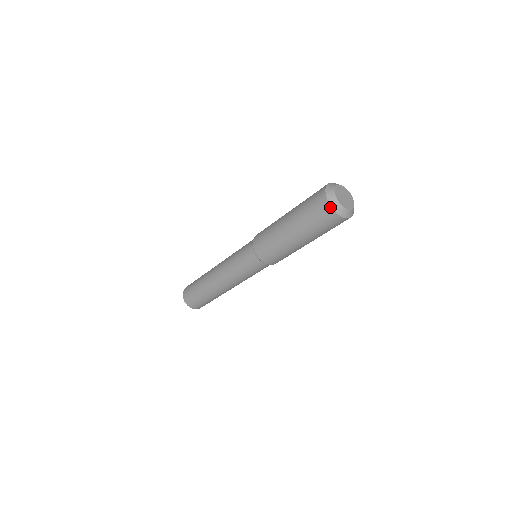
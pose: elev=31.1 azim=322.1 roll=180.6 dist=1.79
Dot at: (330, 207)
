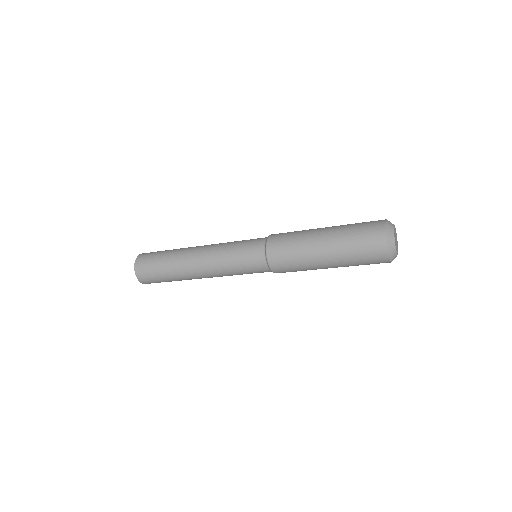
Dot at: (389, 261)
